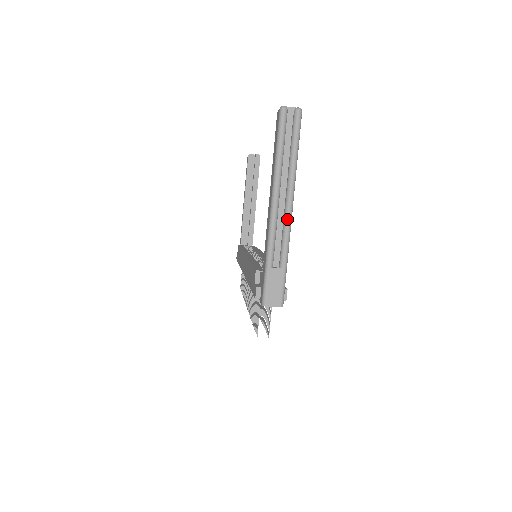
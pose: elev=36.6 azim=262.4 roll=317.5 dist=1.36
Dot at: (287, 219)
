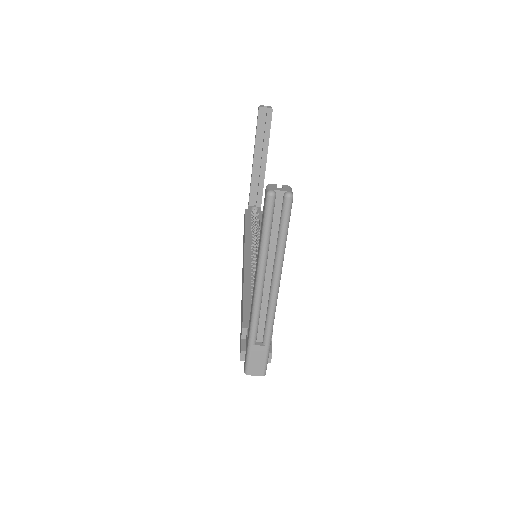
Dot at: (271, 304)
